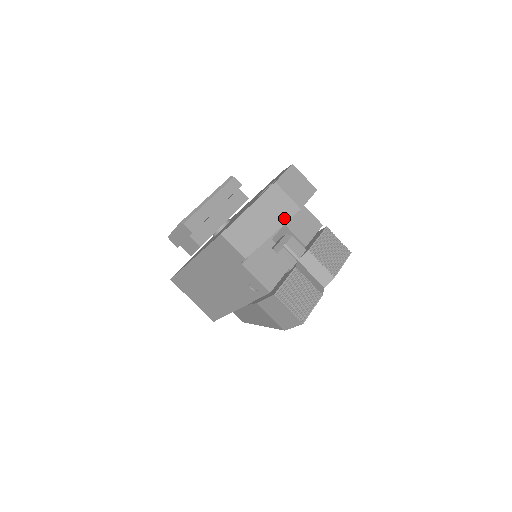
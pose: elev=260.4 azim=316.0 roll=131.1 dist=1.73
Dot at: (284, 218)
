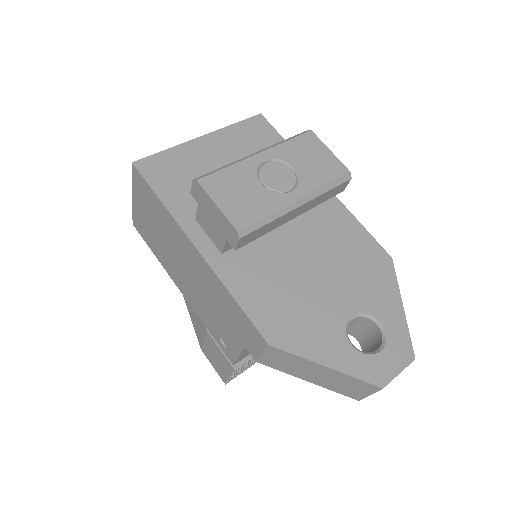
Dot at: (337, 390)
